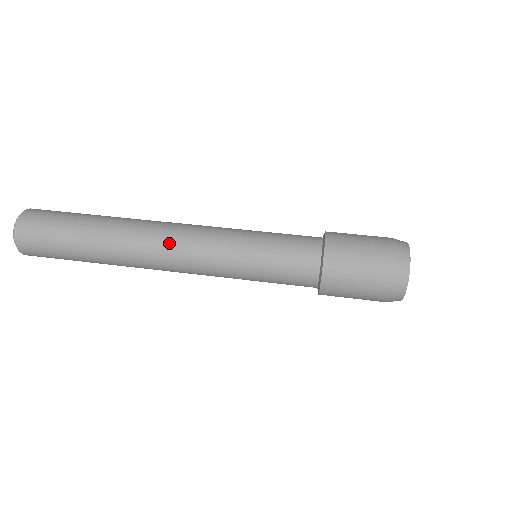
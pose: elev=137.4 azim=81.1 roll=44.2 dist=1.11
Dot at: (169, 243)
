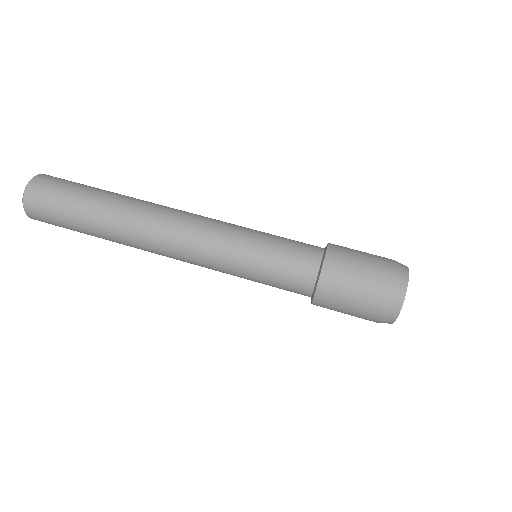
Dot at: (172, 231)
